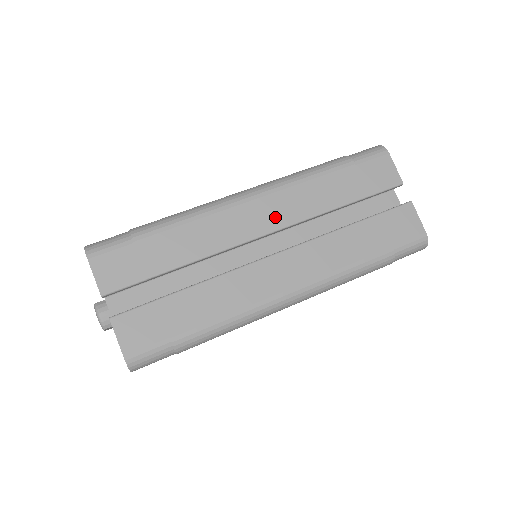
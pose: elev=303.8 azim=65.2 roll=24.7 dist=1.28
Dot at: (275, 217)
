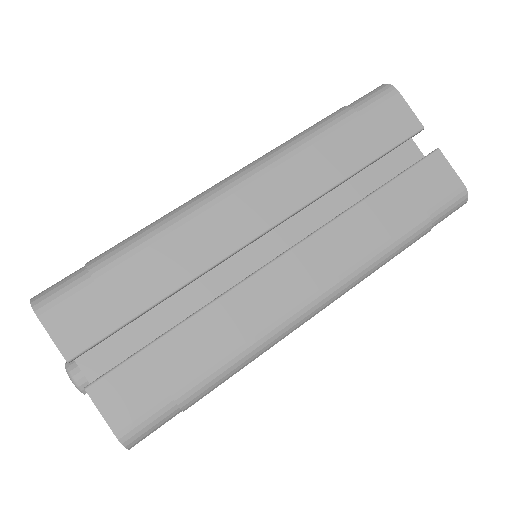
Dot at: (273, 206)
